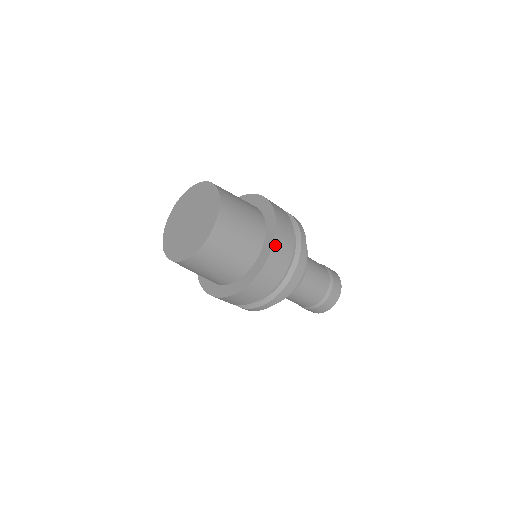
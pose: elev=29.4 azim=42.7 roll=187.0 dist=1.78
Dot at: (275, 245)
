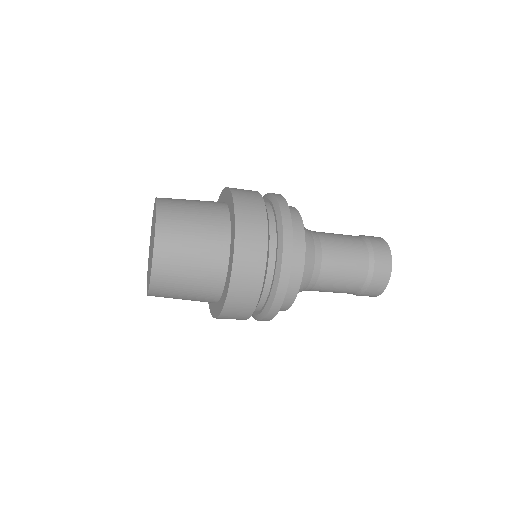
Dot at: (232, 288)
